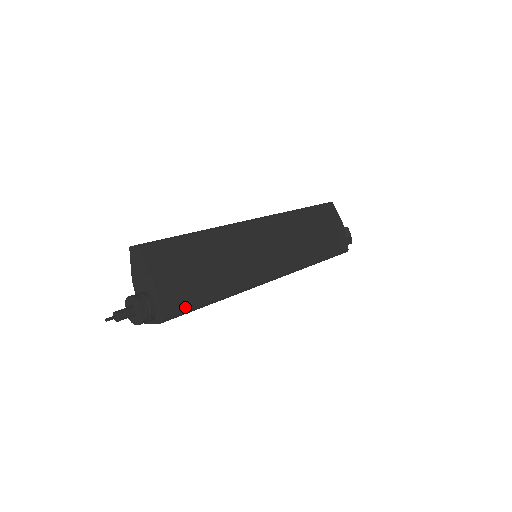
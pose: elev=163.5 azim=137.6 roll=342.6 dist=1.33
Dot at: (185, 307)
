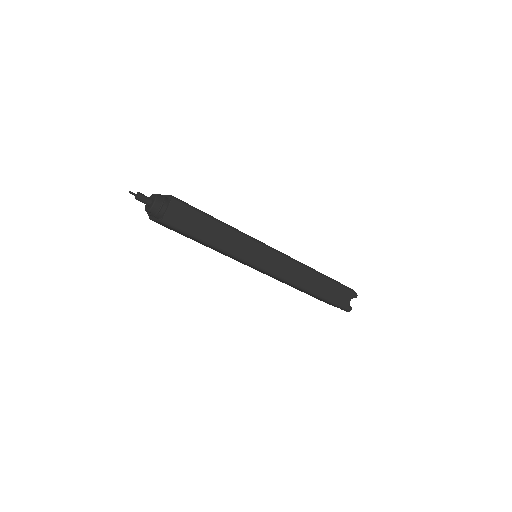
Dot at: (191, 206)
